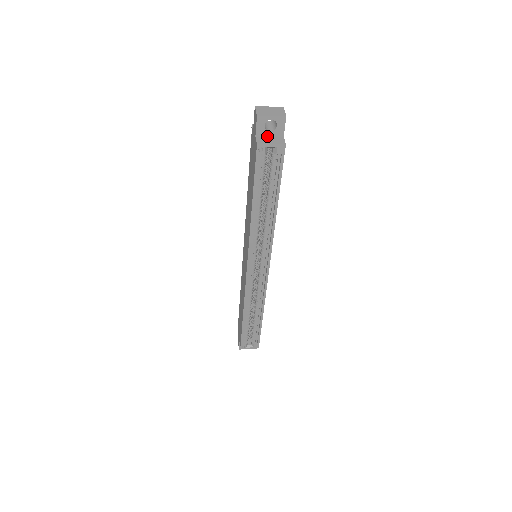
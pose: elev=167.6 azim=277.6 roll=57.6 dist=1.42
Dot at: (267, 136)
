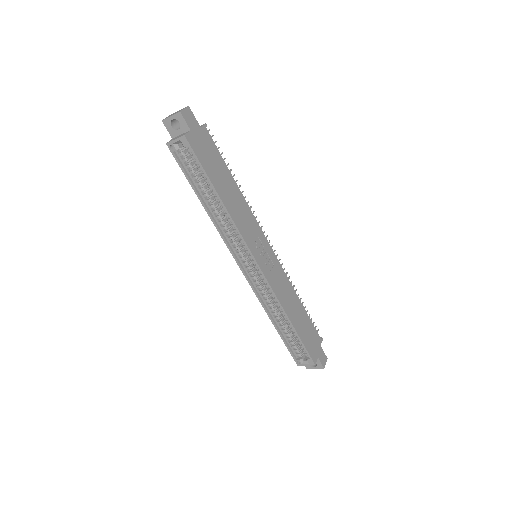
Dot at: (179, 135)
